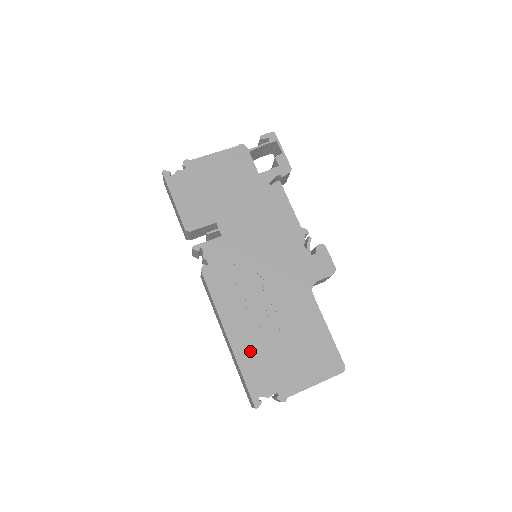
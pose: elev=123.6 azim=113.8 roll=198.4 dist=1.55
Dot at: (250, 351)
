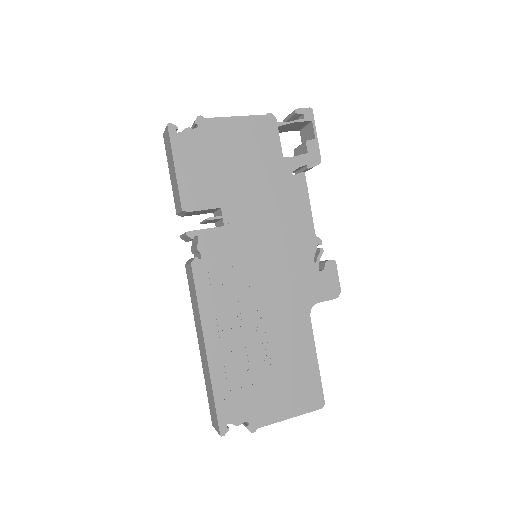
Dot at: (228, 370)
